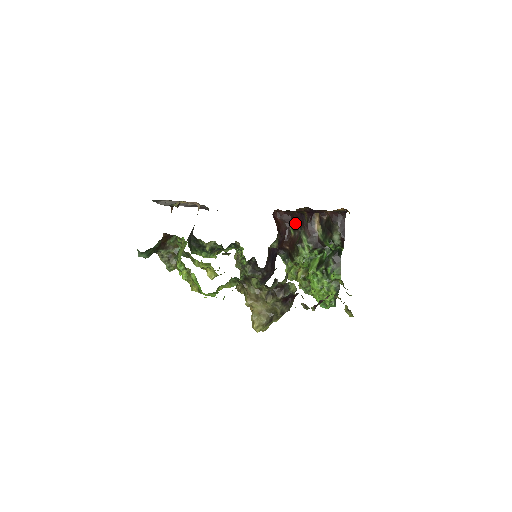
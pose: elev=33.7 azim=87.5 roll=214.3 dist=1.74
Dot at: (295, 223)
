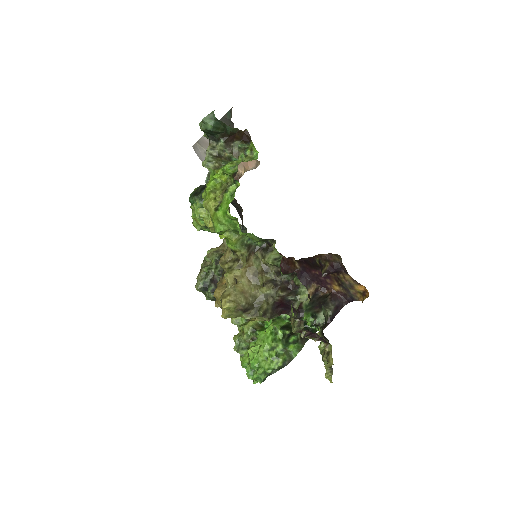
Dot at: occluded
